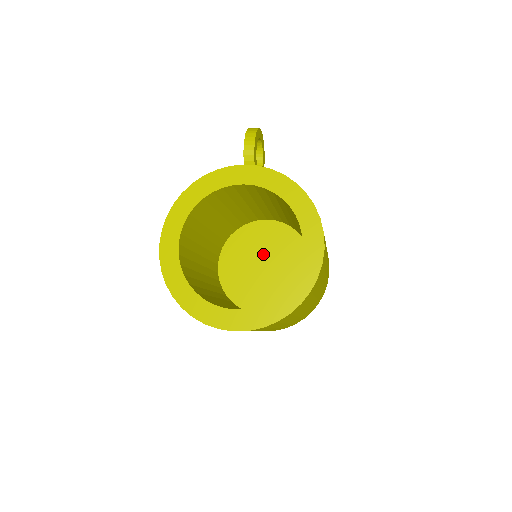
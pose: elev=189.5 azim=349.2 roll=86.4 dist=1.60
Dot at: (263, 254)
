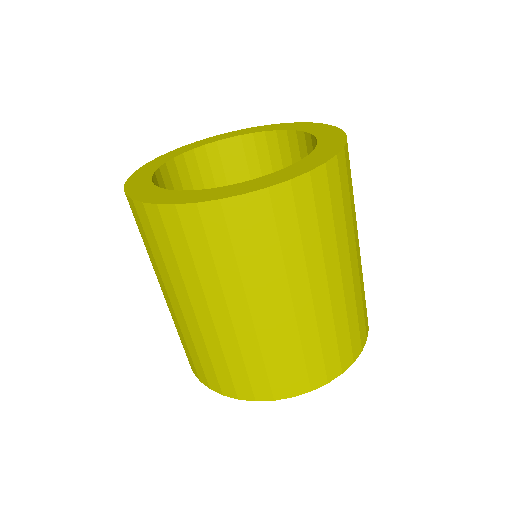
Dot at: occluded
